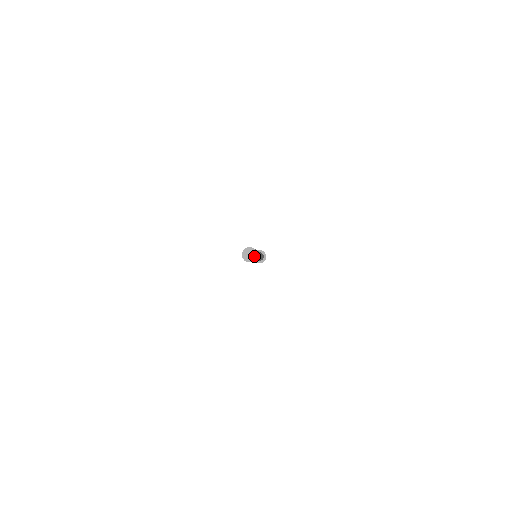
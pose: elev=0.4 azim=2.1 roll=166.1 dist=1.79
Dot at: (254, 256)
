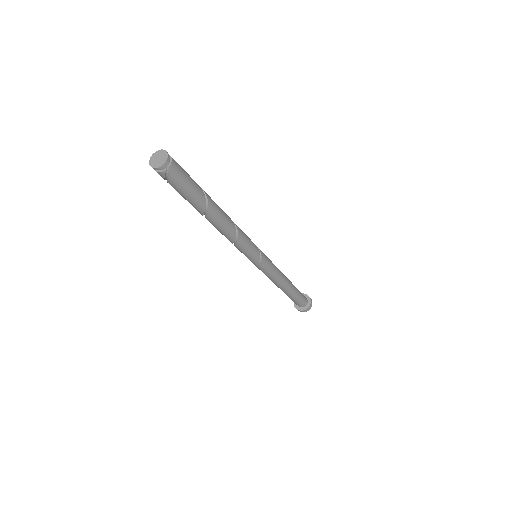
Dot at: (164, 156)
